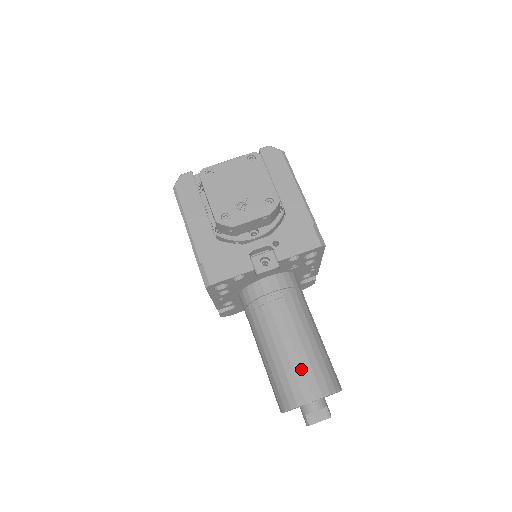
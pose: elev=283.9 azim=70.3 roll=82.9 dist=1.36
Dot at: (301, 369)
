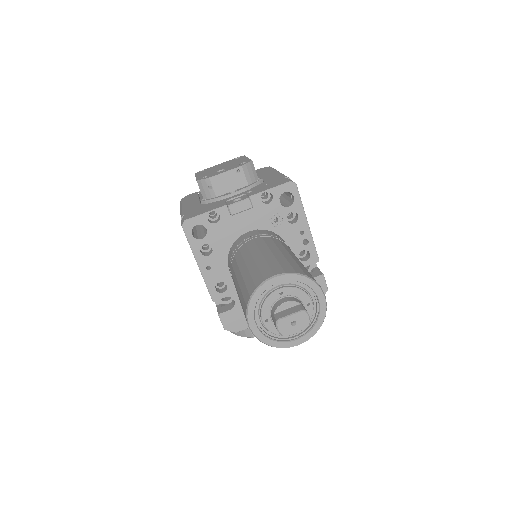
Dot at: (266, 263)
